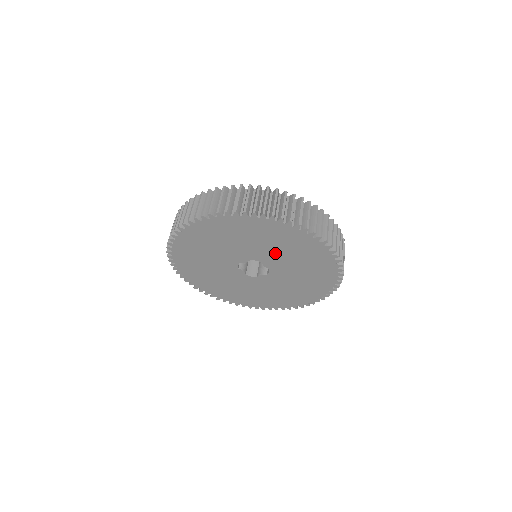
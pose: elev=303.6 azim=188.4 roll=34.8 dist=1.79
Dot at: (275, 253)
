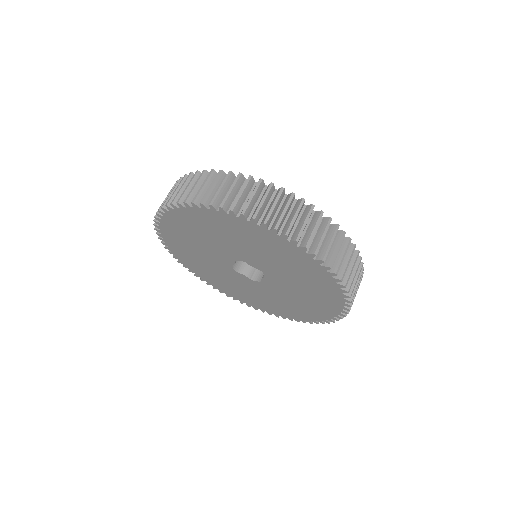
Dot at: (242, 248)
